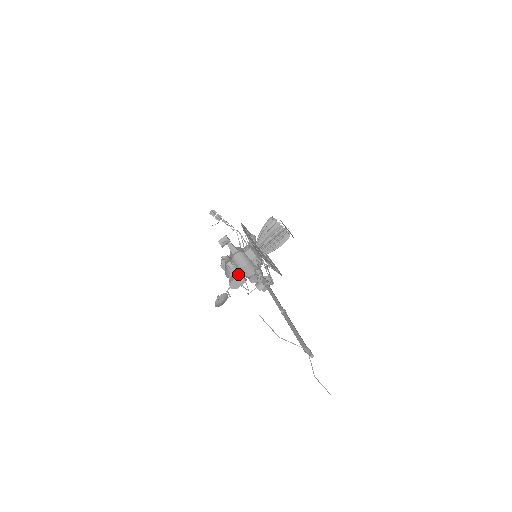
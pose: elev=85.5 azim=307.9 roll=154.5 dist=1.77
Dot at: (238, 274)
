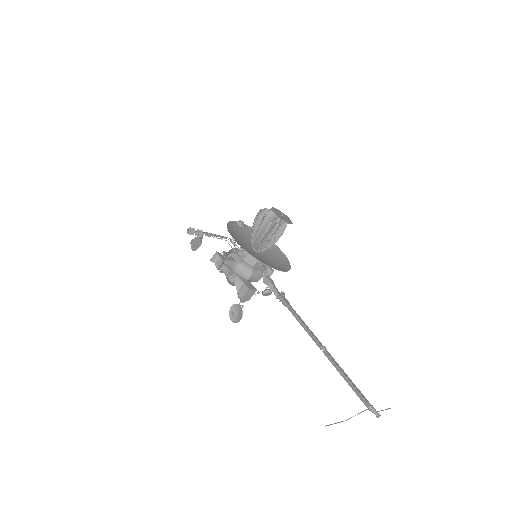
Dot at: (246, 288)
